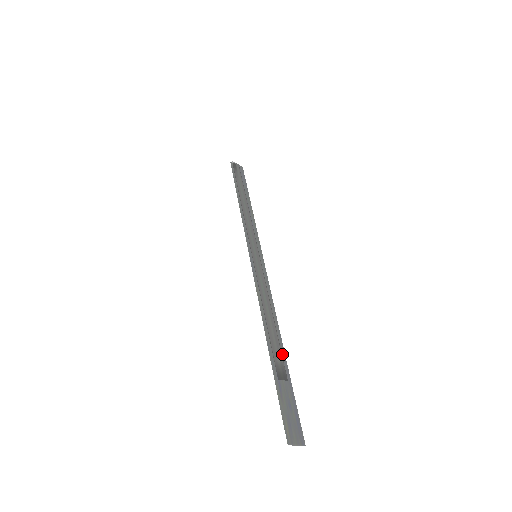
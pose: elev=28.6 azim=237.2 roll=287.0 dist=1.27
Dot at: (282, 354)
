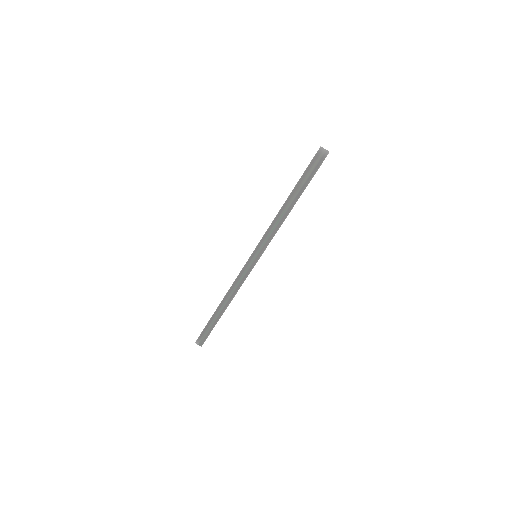
Dot at: occluded
